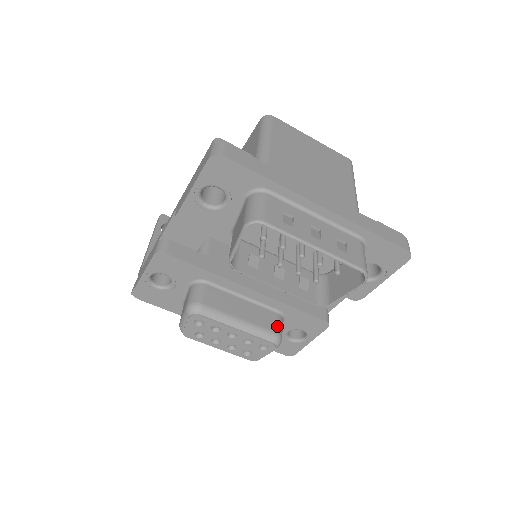
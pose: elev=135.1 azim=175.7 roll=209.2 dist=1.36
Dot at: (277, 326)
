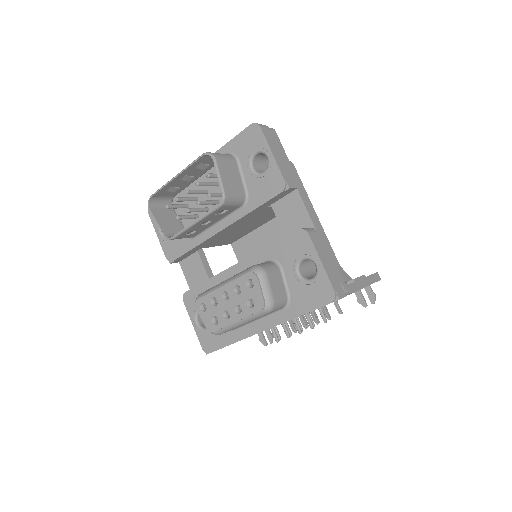
Dot at: occluded
